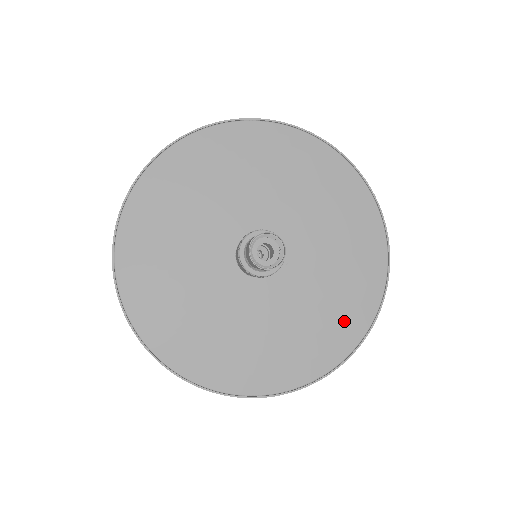
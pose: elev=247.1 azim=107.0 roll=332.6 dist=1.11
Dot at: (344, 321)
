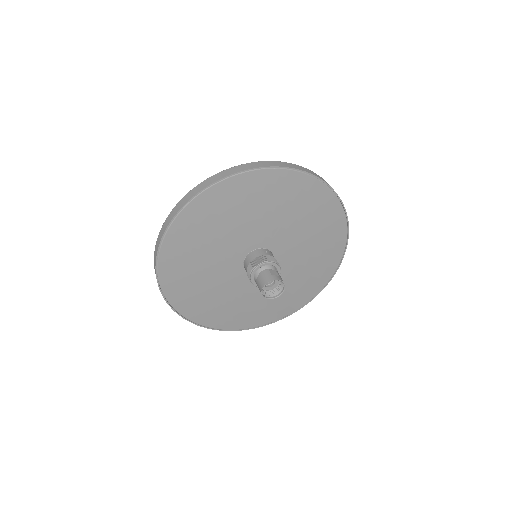
Dot at: (308, 288)
